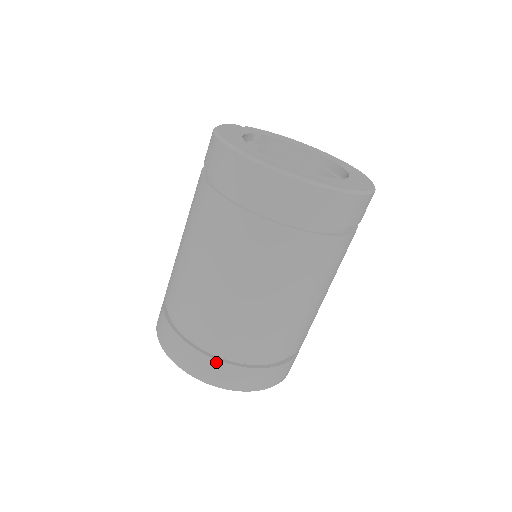
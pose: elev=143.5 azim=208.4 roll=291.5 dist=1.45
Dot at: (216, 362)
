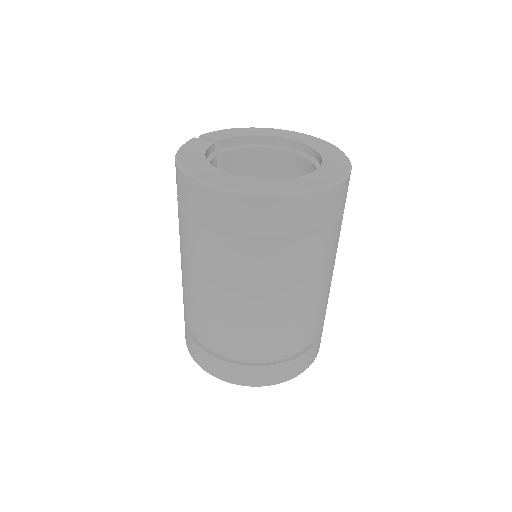
Dot at: (256, 368)
